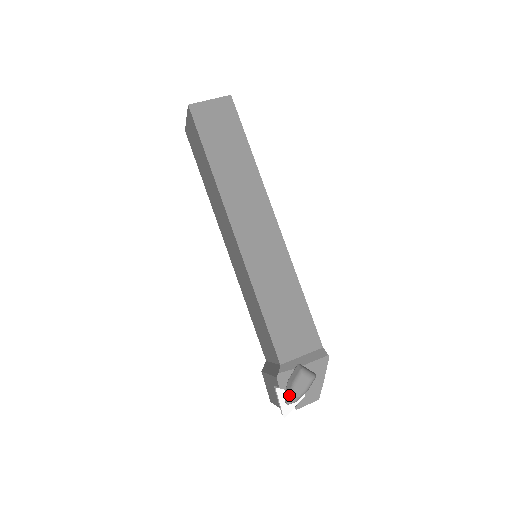
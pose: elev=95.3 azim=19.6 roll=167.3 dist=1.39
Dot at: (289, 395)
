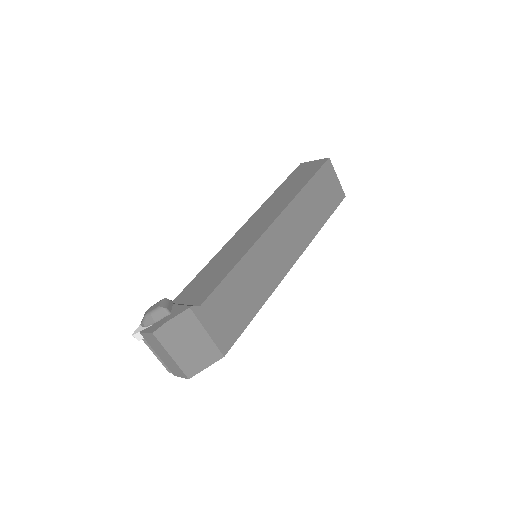
Dot at: occluded
